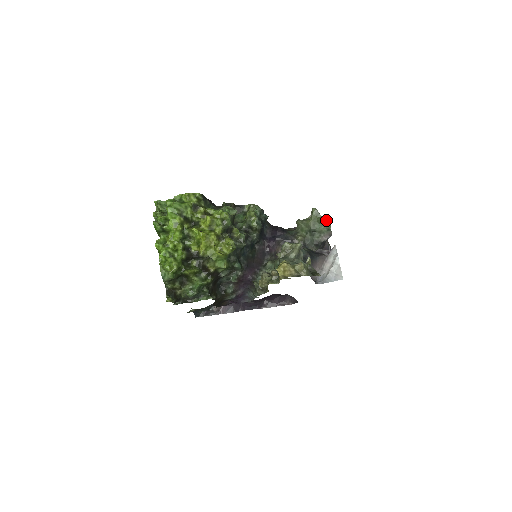
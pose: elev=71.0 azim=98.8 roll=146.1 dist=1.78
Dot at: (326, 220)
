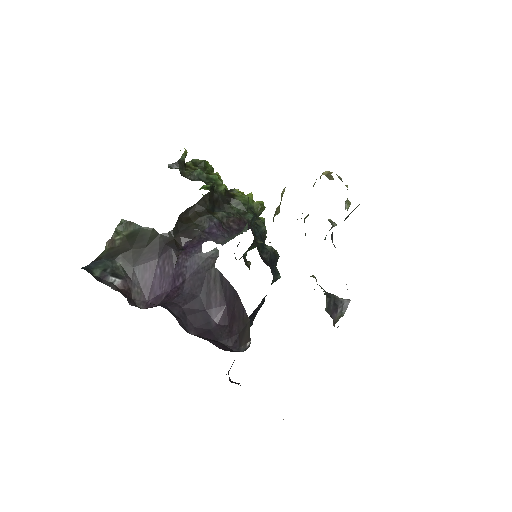
Dot at: occluded
